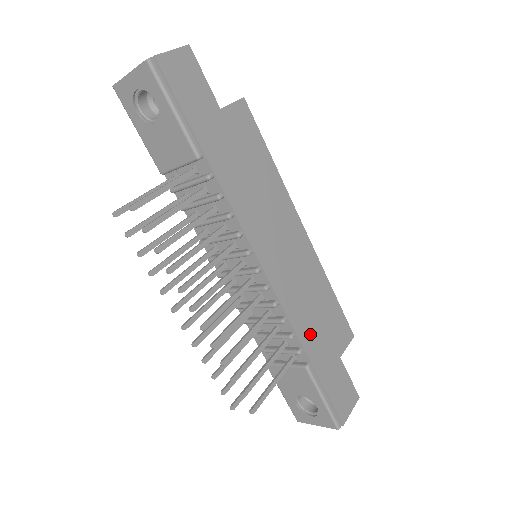
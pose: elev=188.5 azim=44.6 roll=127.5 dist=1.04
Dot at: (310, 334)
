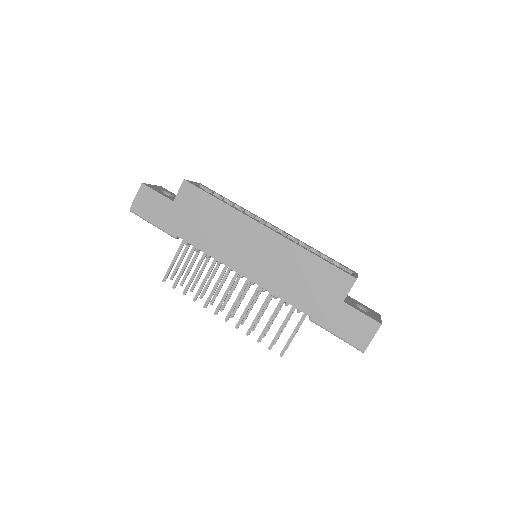
Dot at: (301, 297)
